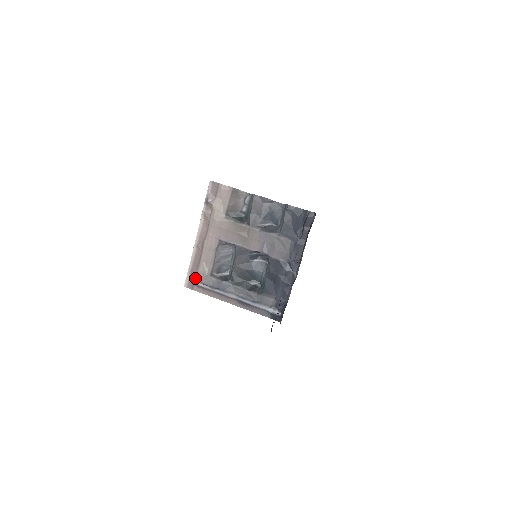
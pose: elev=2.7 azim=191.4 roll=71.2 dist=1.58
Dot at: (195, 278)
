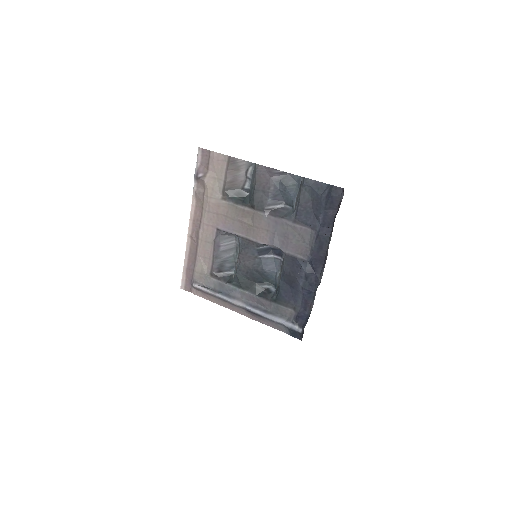
Dot at: (192, 278)
